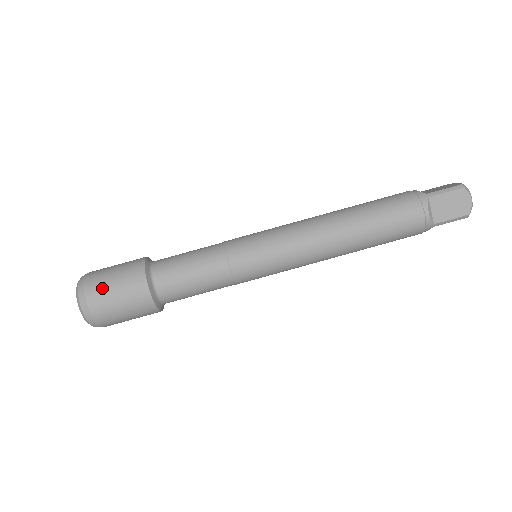
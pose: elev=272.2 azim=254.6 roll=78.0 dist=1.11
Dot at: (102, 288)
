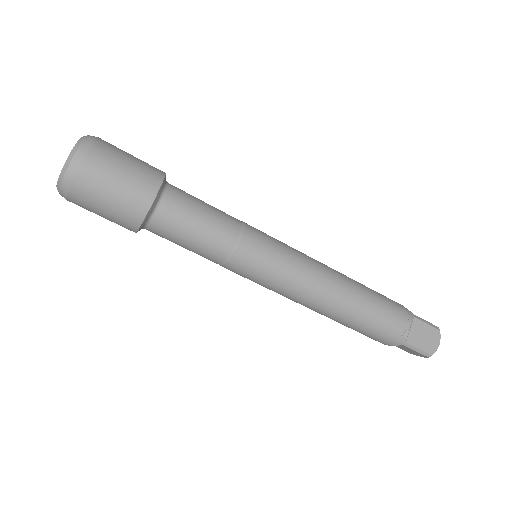
Dot at: (112, 156)
